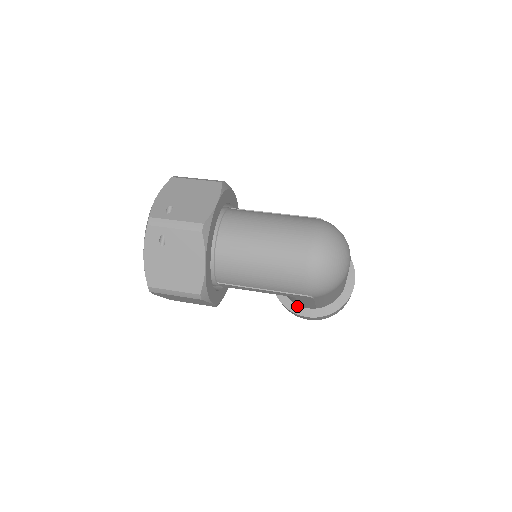
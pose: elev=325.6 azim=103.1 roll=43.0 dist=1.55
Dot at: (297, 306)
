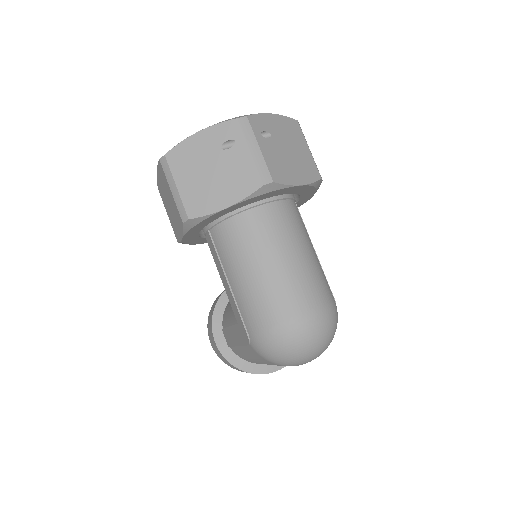
Dot at: (221, 325)
